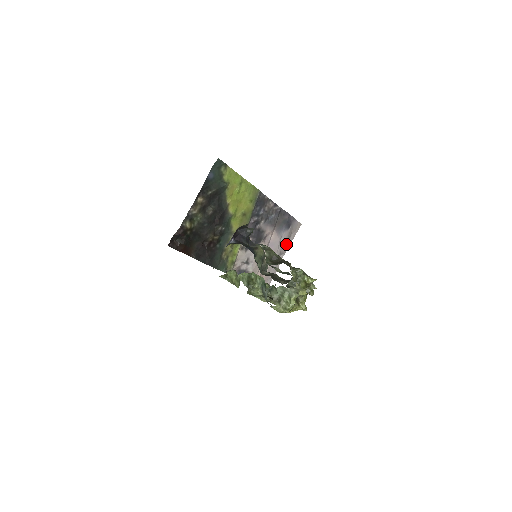
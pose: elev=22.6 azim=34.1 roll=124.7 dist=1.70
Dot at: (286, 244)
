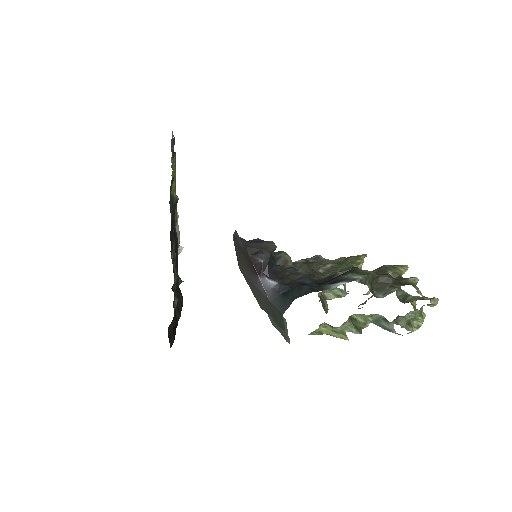
Dot at: occluded
